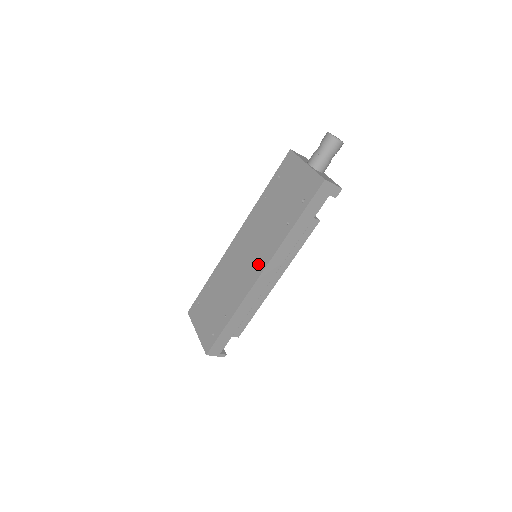
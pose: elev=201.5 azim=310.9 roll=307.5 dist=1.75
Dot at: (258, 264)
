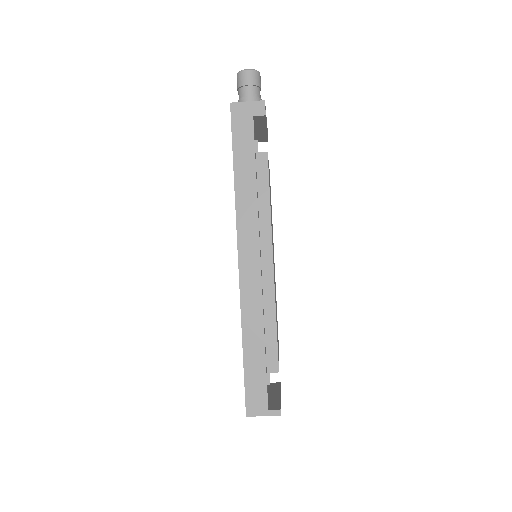
Dot at: occluded
